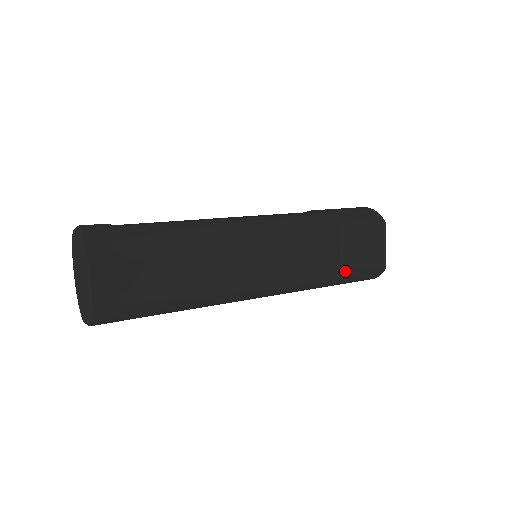
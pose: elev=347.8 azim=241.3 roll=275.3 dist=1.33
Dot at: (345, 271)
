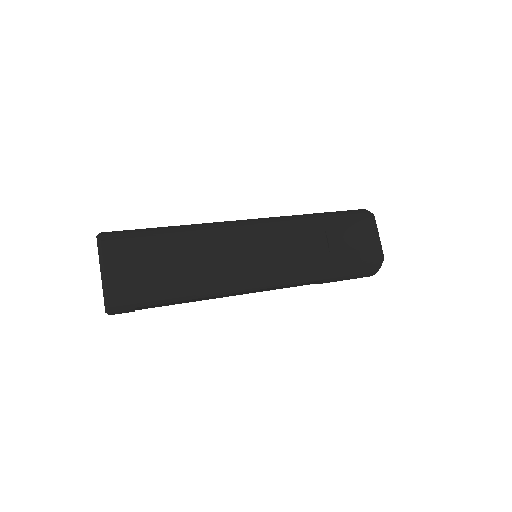
Dot at: (339, 258)
